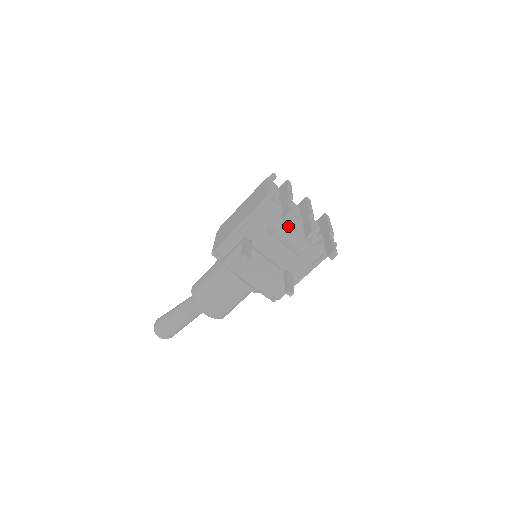
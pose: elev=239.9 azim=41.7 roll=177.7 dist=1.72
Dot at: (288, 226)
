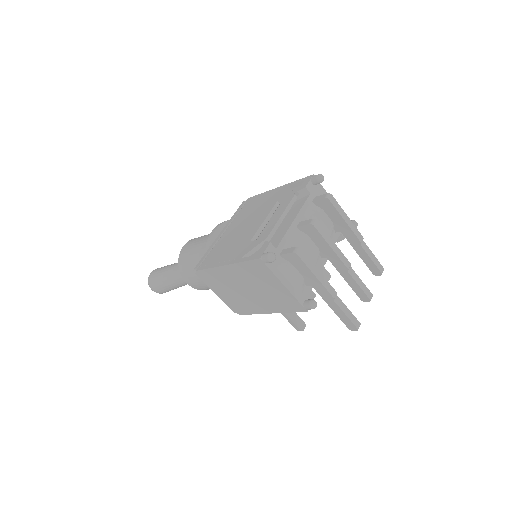
Dot at: occluded
